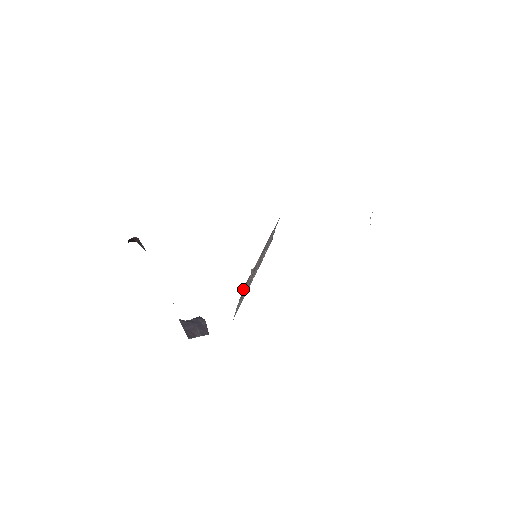
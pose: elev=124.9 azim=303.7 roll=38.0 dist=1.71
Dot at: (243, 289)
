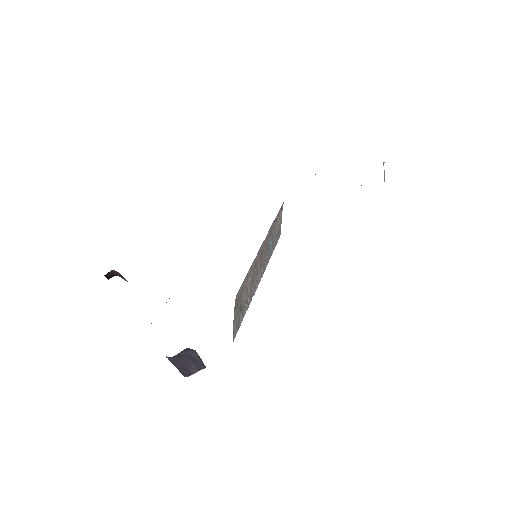
Dot at: (237, 300)
